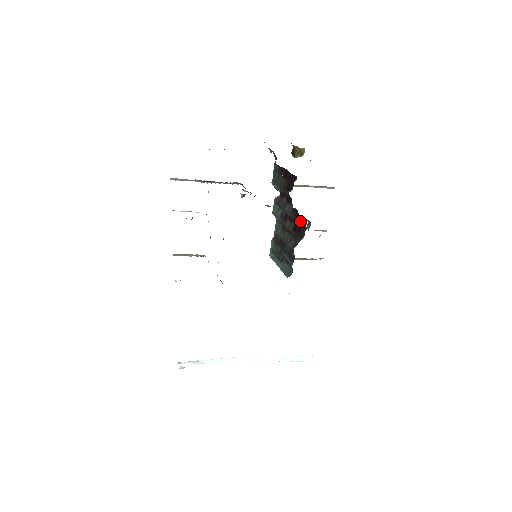
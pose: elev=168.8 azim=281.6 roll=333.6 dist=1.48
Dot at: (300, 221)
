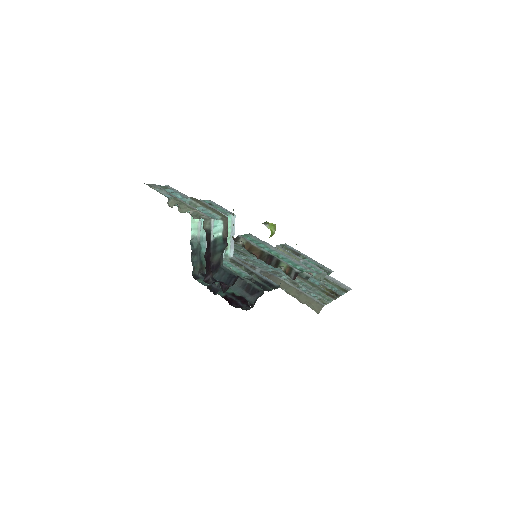
Dot at: occluded
